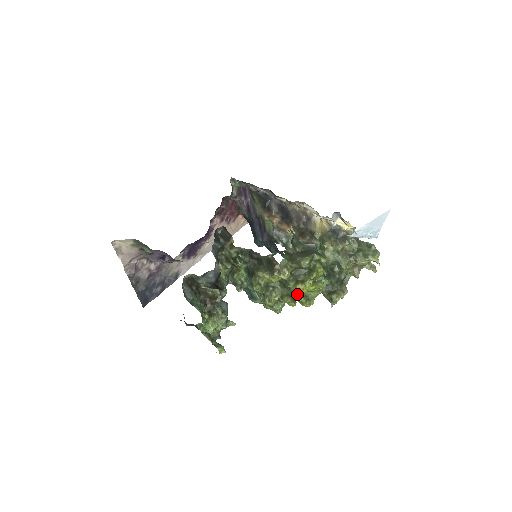
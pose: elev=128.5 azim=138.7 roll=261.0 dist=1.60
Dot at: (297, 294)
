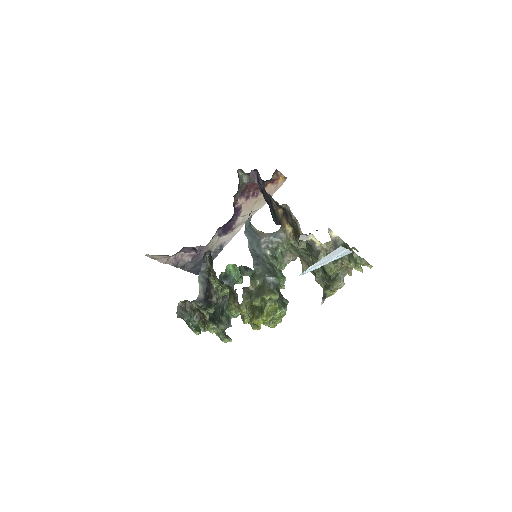
Dot at: occluded
